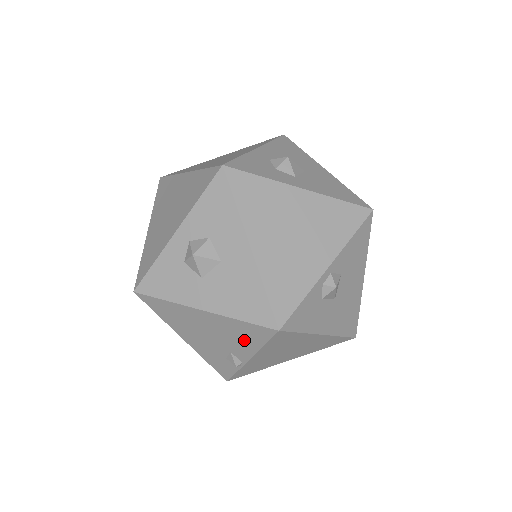
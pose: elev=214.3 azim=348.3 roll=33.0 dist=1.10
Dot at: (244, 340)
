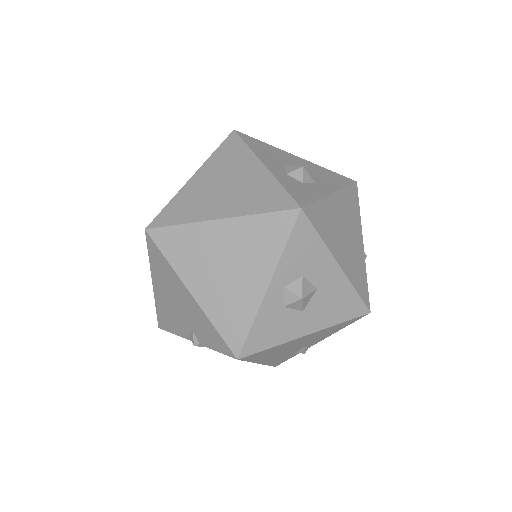
Dot at: (329, 333)
